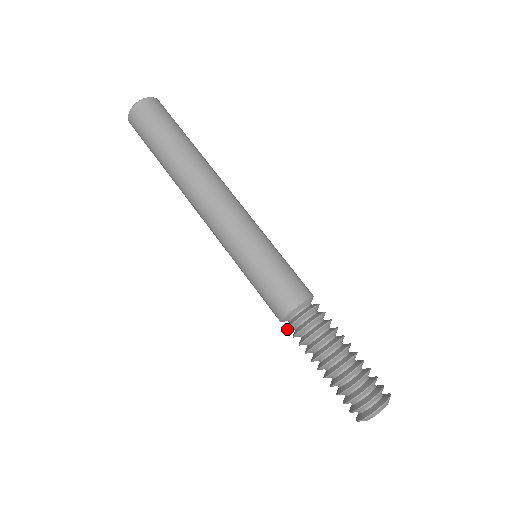
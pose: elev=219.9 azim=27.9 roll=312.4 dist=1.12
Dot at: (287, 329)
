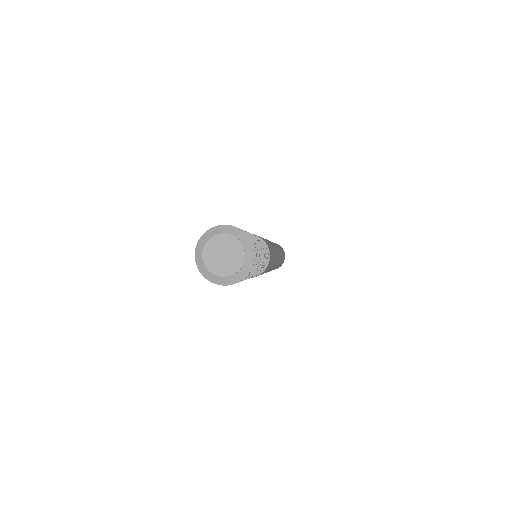
Dot at: occluded
